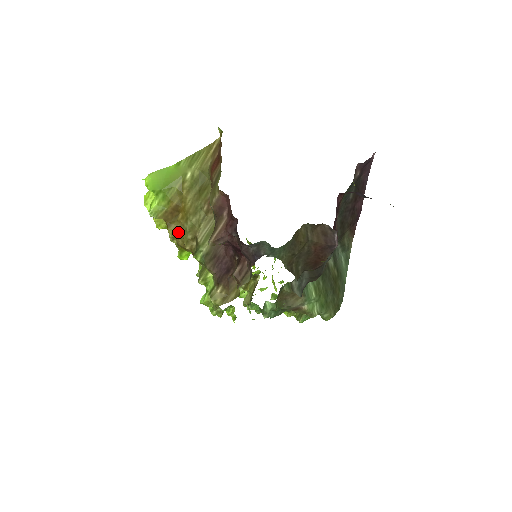
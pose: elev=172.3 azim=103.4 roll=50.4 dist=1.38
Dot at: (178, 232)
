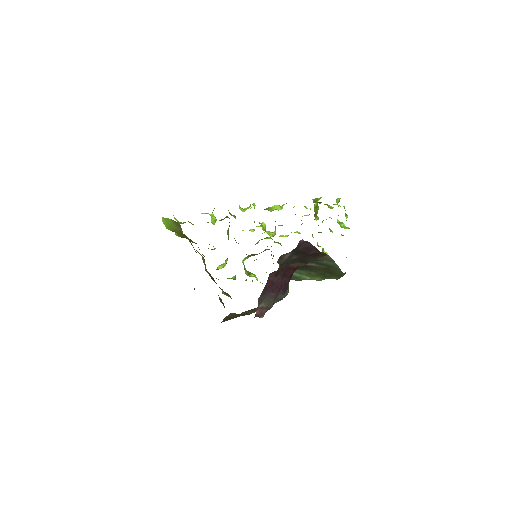
Dot at: occluded
